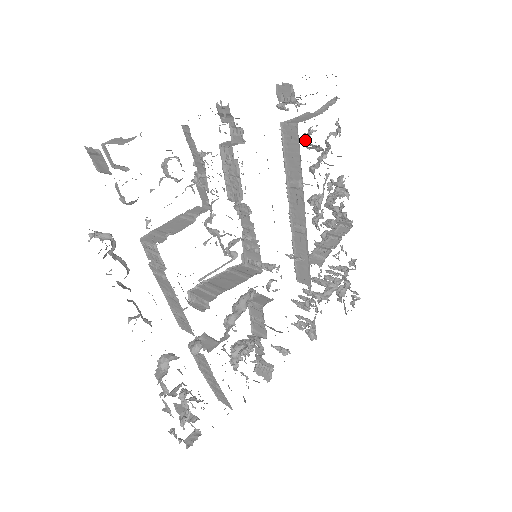
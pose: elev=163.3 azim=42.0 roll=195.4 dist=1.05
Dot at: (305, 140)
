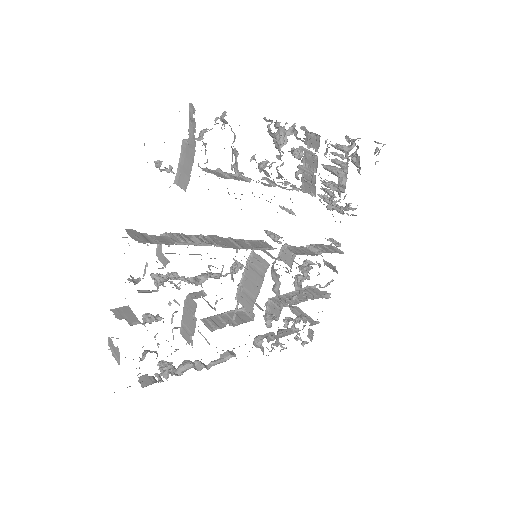
Dot at: occluded
